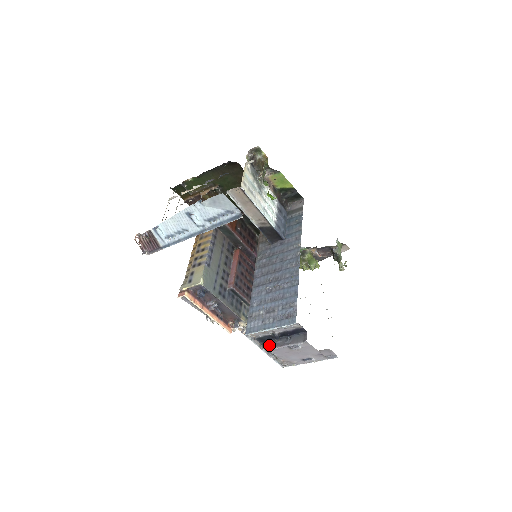
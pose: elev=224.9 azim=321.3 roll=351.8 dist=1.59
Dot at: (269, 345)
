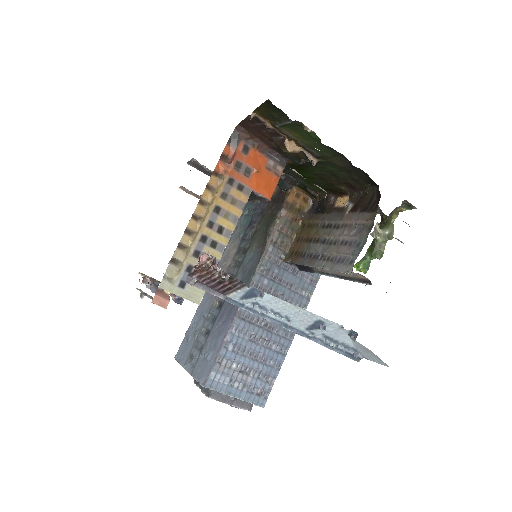
Dot at: occluded
